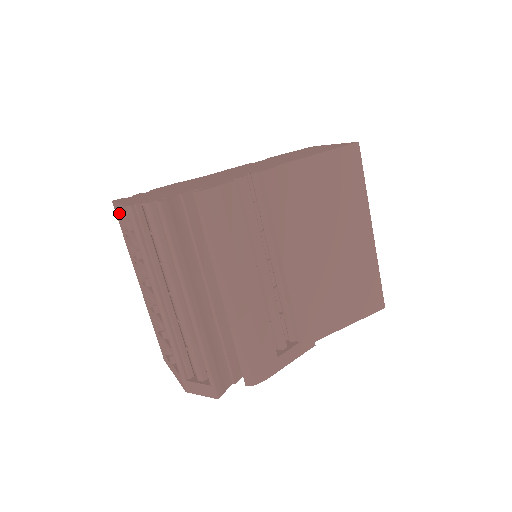
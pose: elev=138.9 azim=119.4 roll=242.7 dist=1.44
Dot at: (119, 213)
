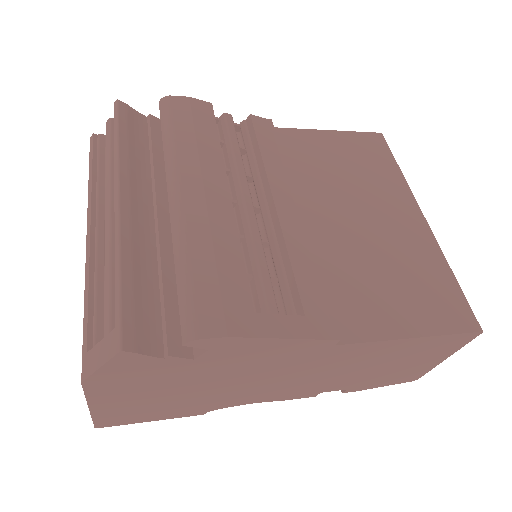
Dot at: occluded
